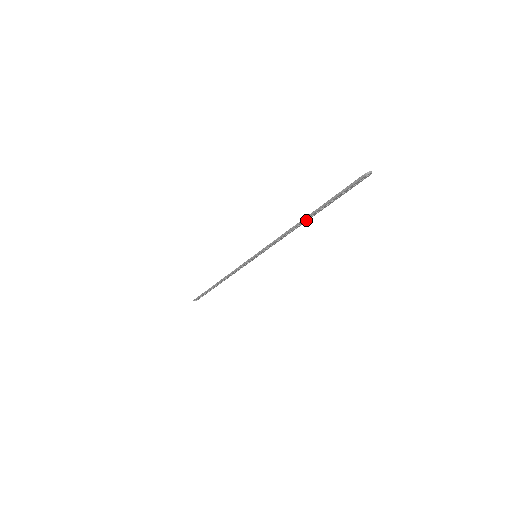
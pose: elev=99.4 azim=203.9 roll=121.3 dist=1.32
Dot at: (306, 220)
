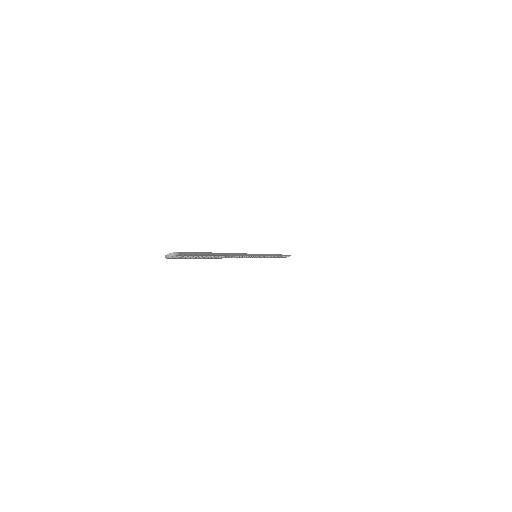
Dot at: (225, 256)
